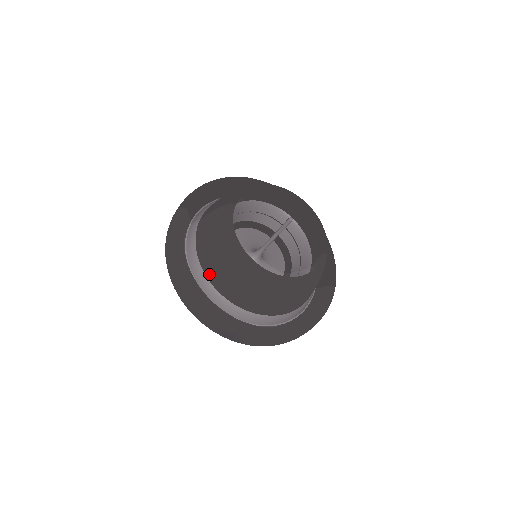
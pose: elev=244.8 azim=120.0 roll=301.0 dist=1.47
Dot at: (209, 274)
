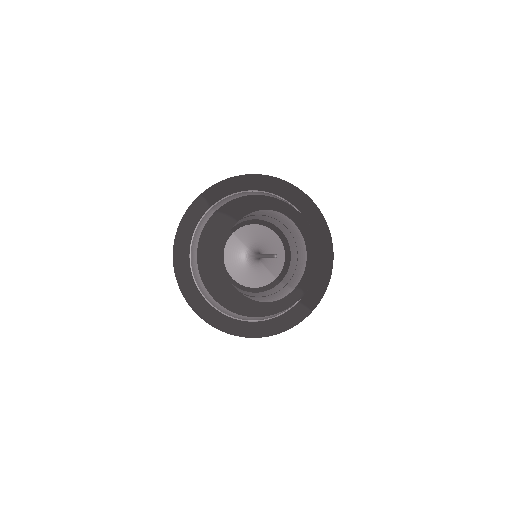
Dot at: (199, 264)
